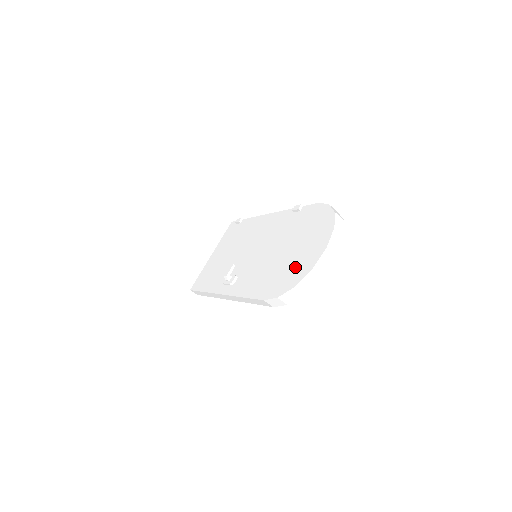
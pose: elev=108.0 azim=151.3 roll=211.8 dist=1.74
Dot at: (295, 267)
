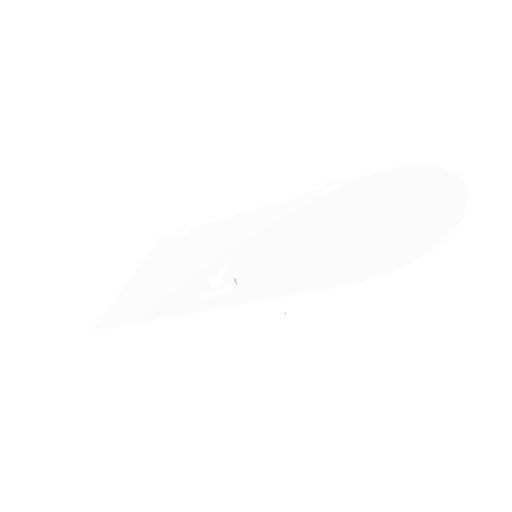
Dot at: (407, 229)
